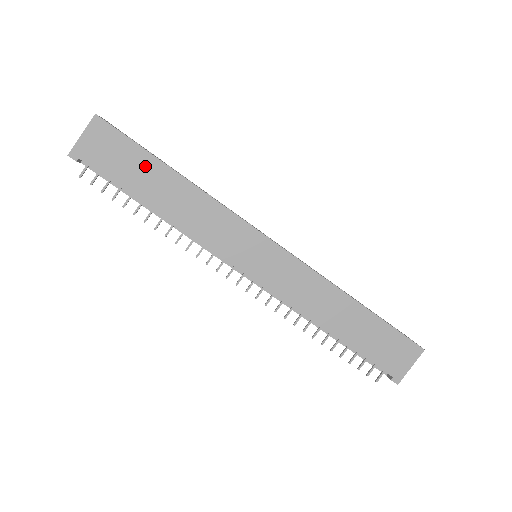
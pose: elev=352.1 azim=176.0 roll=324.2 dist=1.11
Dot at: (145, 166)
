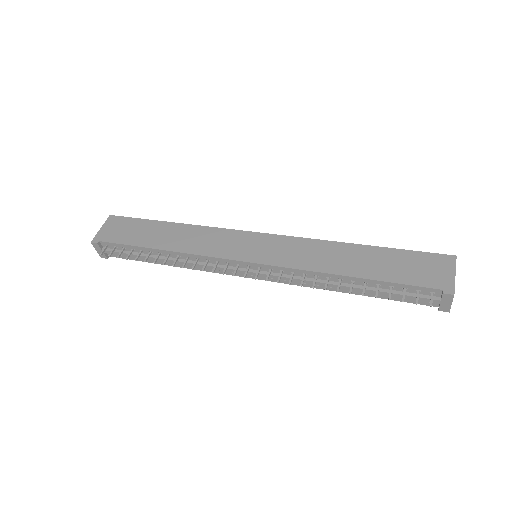
Dot at: (148, 228)
